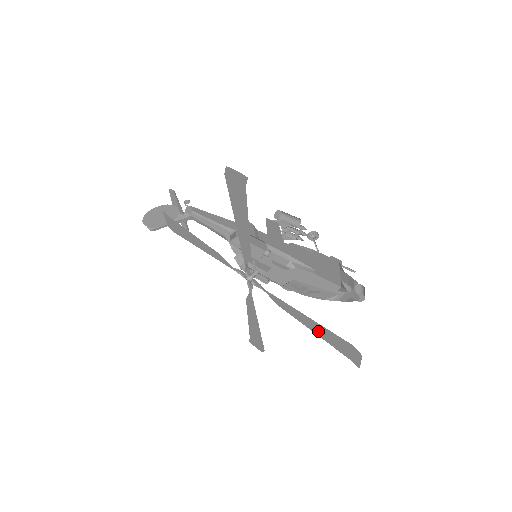
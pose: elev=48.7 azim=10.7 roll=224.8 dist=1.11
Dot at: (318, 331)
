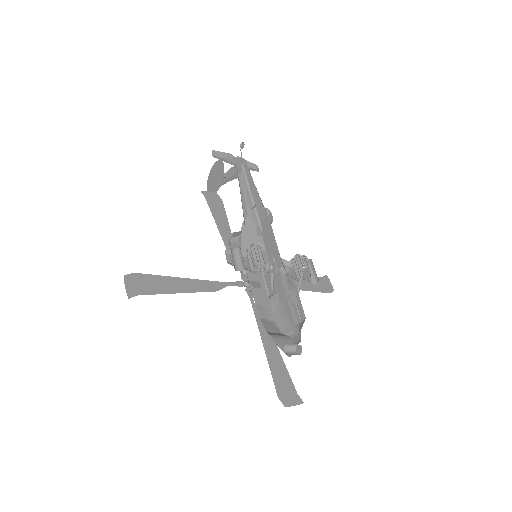
Dot at: (277, 360)
